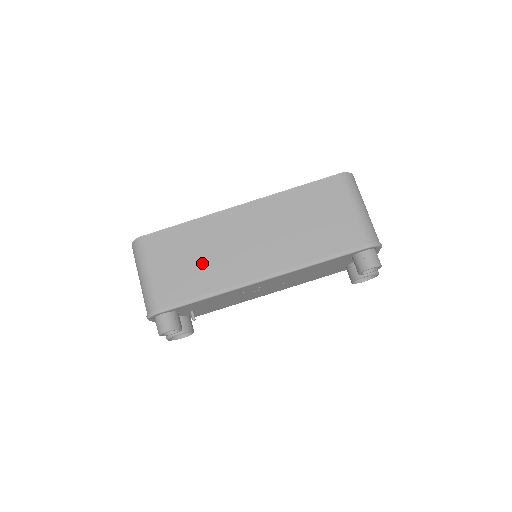
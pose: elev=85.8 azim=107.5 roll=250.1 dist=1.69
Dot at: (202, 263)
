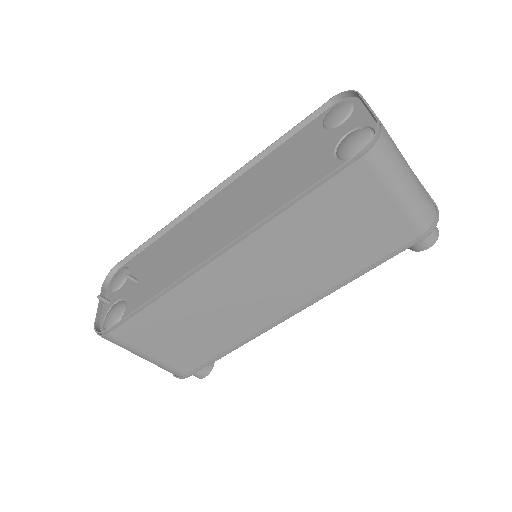
Dot at: (207, 328)
